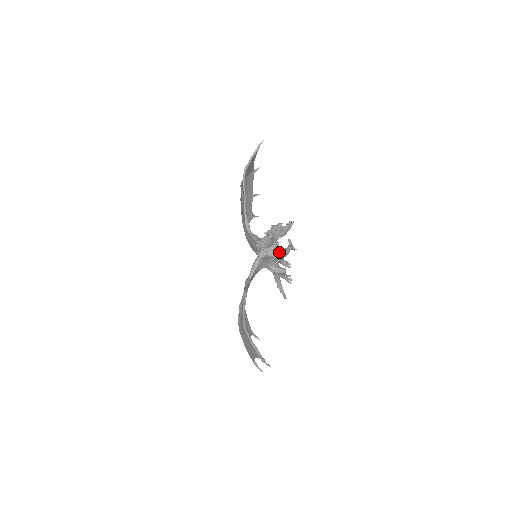
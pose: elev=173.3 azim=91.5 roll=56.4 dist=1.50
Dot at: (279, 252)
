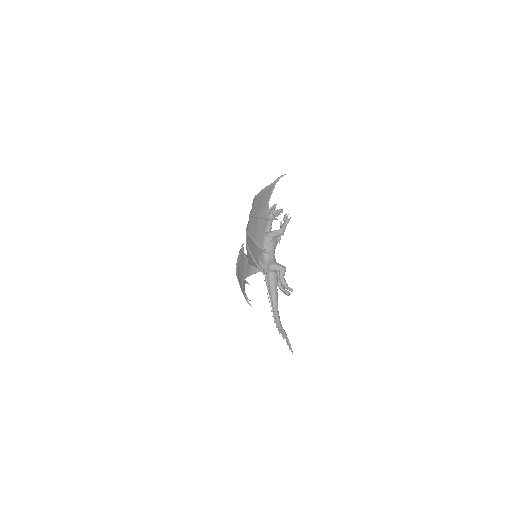
Dot at: (277, 230)
